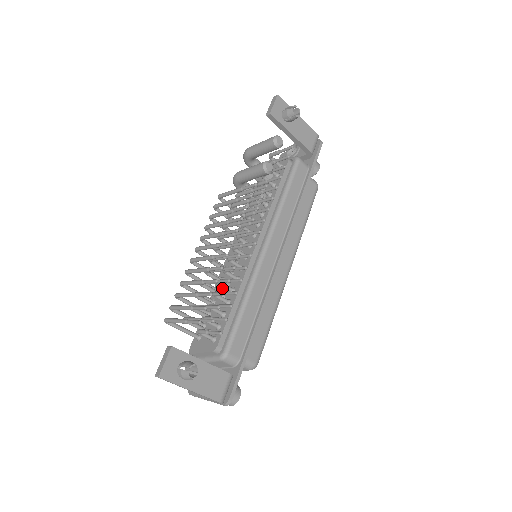
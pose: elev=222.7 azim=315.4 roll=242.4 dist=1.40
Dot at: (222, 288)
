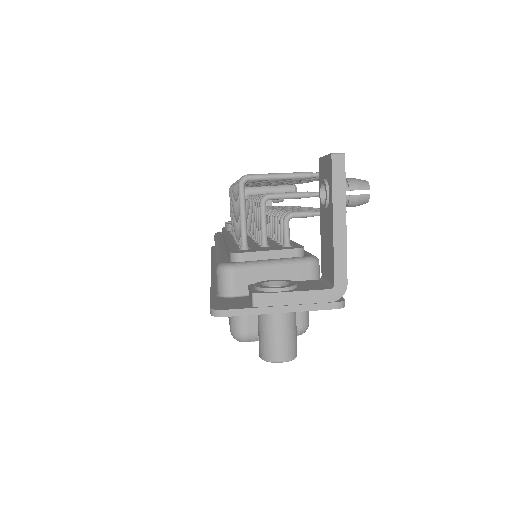
Dot at: (248, 240)
